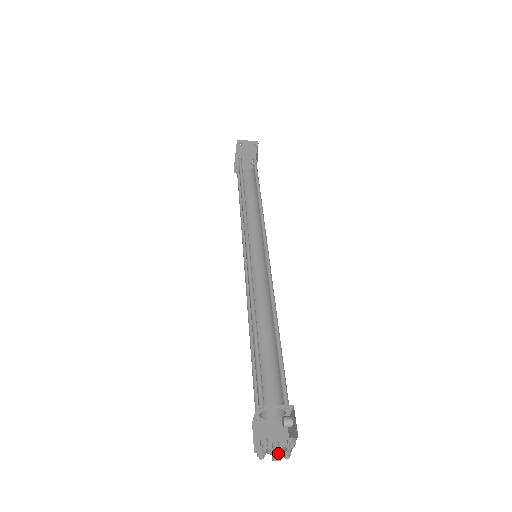
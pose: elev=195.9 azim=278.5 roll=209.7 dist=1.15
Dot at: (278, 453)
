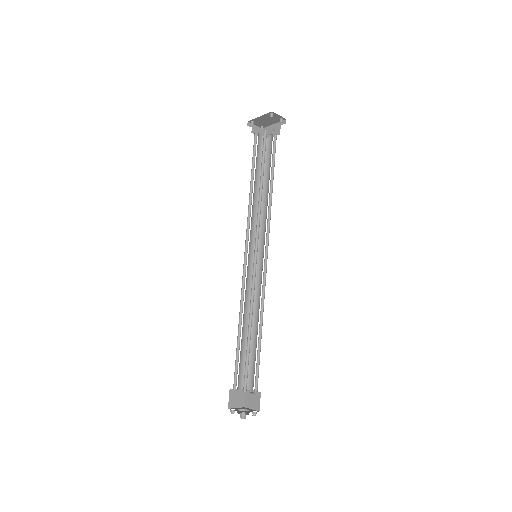
Dot at: (245, 416)
